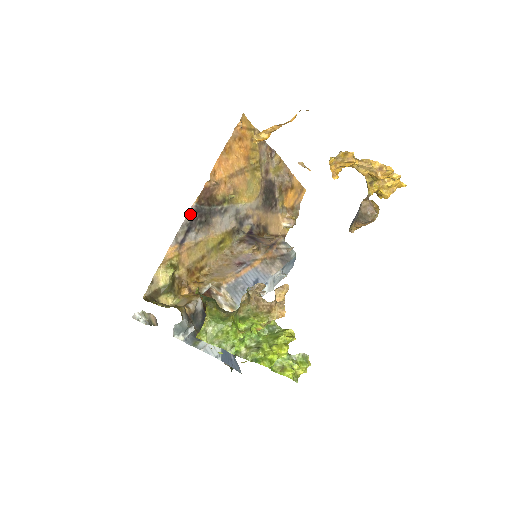
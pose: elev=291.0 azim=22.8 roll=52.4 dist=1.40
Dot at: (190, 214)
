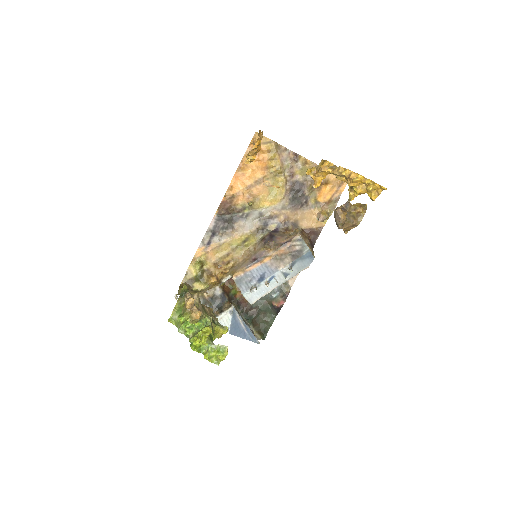
Dot at: (213, 223)
